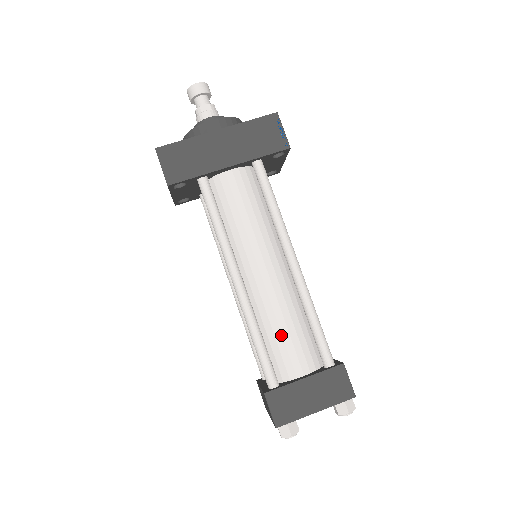
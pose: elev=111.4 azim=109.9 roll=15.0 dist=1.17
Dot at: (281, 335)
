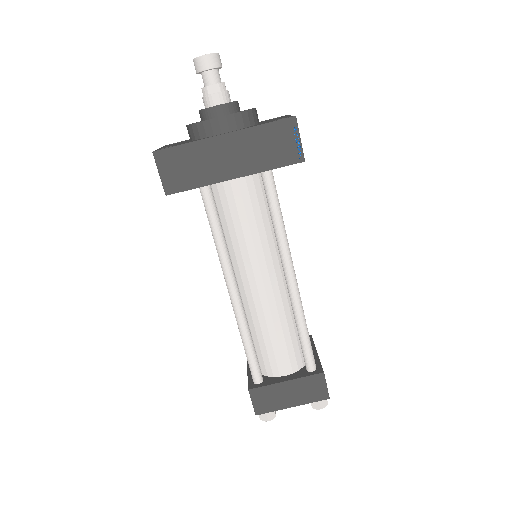
Dot at: (270, 341)
